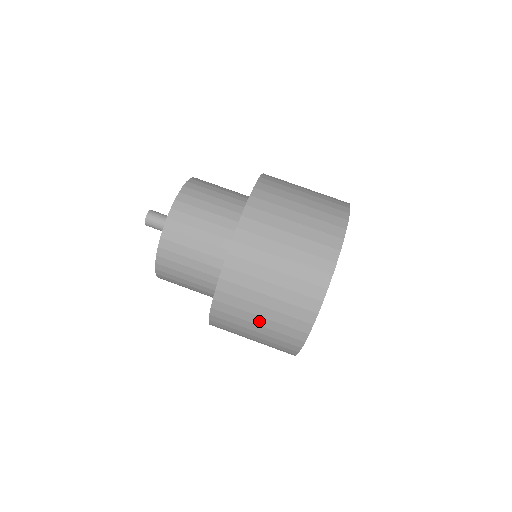
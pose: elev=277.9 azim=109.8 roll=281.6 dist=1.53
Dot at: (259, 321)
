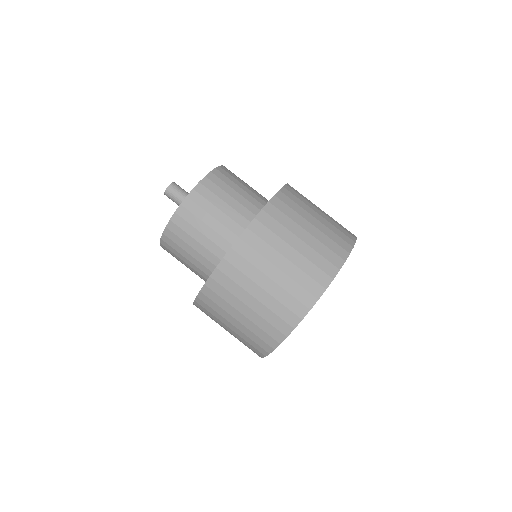
Dot at: (239, 317)
